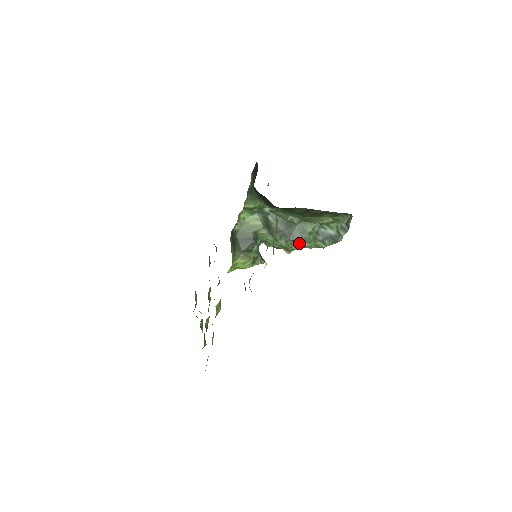
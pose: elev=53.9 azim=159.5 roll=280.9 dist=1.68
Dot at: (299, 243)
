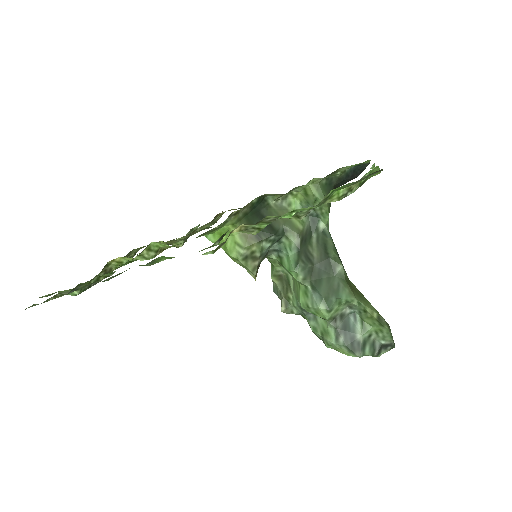
Dot at: (316, 297)
